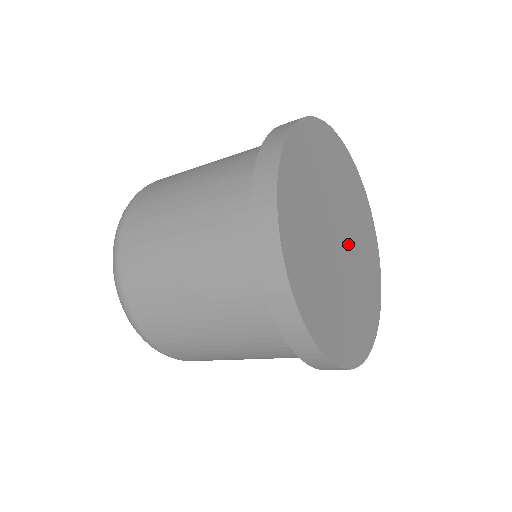
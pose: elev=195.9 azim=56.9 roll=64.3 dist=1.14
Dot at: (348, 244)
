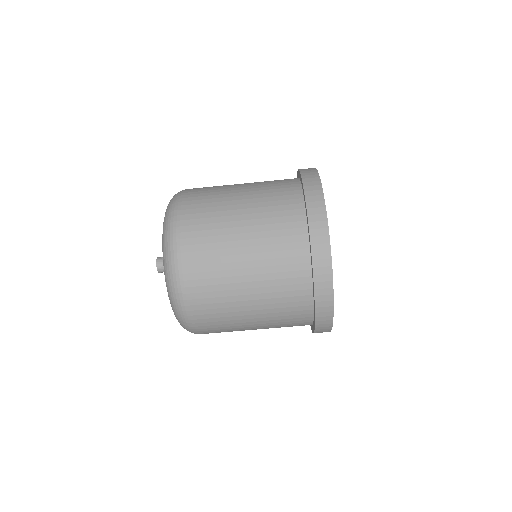
Dot at: occluded
